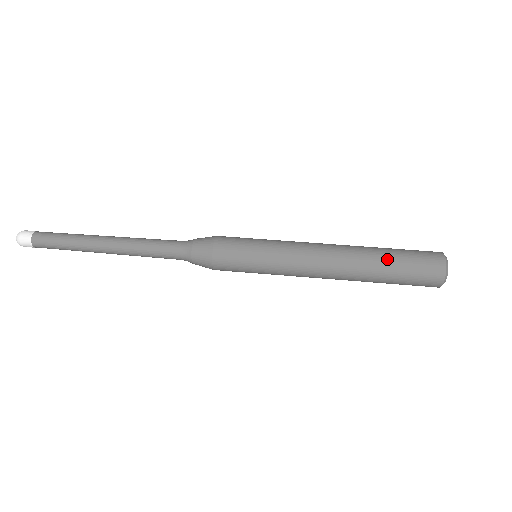
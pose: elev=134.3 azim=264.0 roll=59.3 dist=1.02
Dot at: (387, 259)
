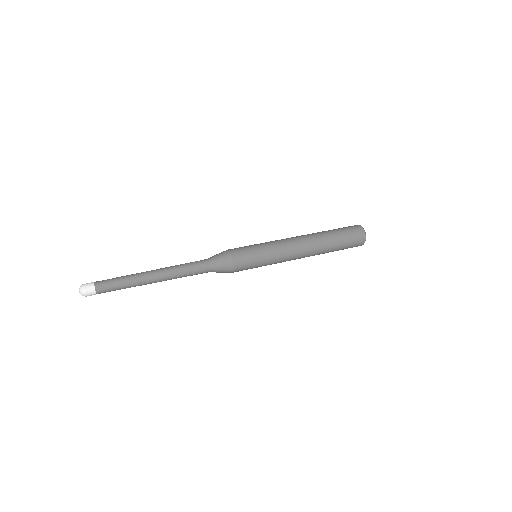
Dot at: (336, 245)
